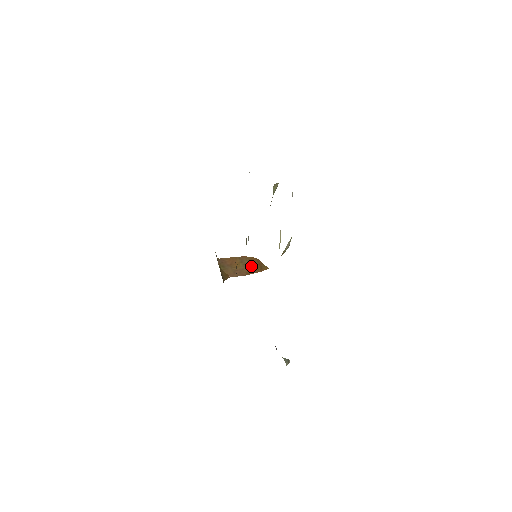
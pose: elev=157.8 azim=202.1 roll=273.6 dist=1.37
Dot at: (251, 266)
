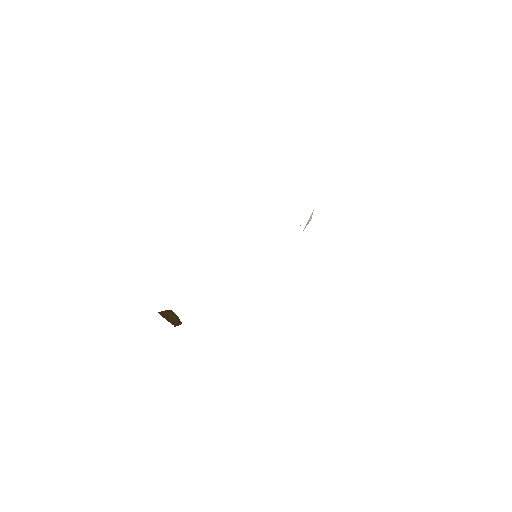
Dot at: (177, 317)
